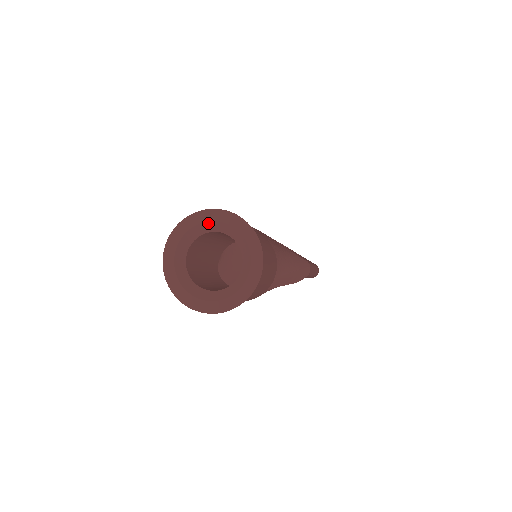
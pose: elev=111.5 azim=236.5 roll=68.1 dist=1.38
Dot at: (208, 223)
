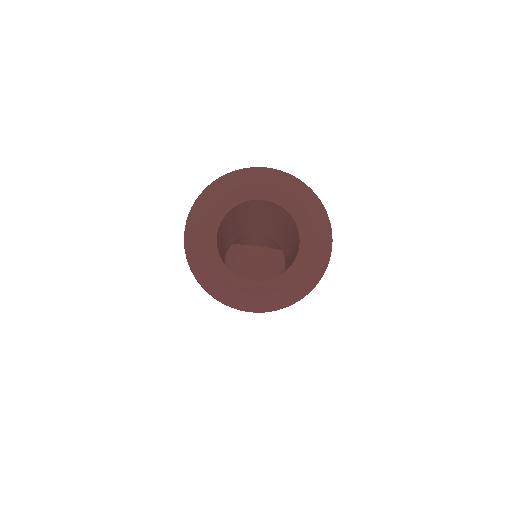
Dot at: (231, 193)
